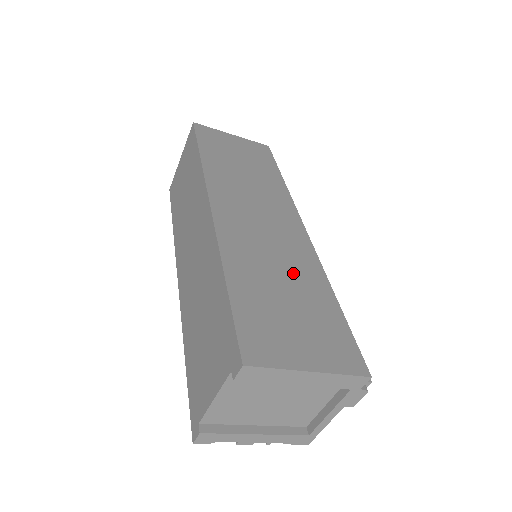
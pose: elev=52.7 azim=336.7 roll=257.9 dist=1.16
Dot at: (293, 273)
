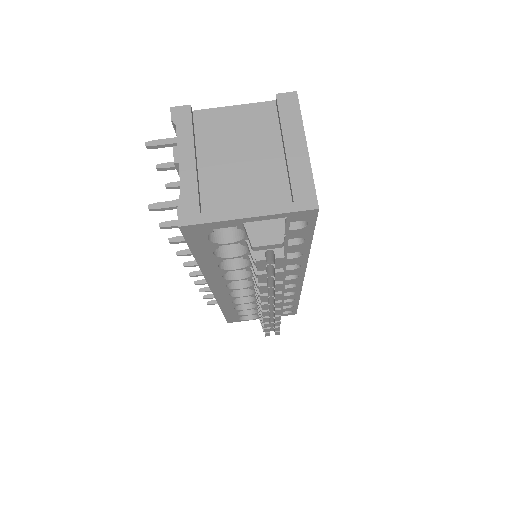
Dot at: occluded
